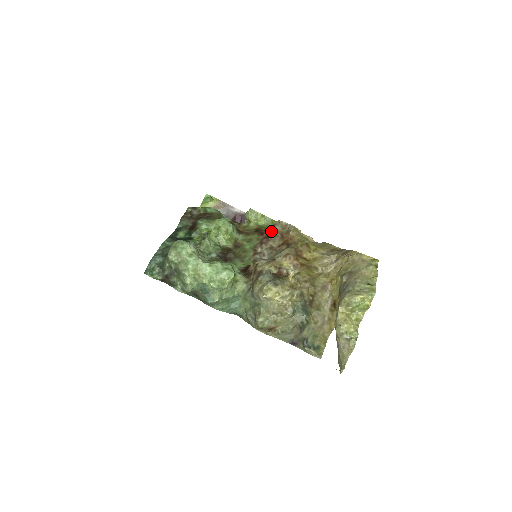
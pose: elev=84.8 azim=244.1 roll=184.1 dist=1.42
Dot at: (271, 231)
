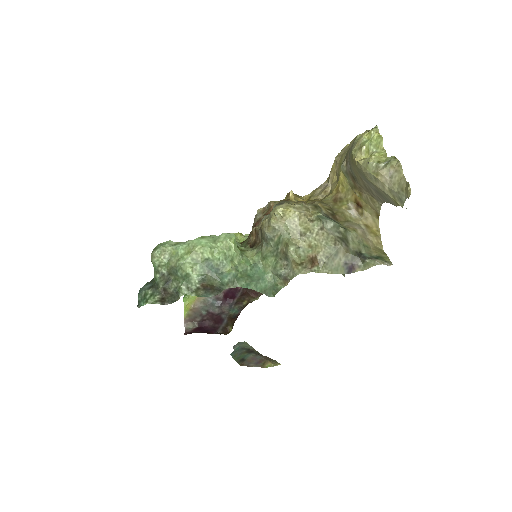
Dot at: (254, 224)
